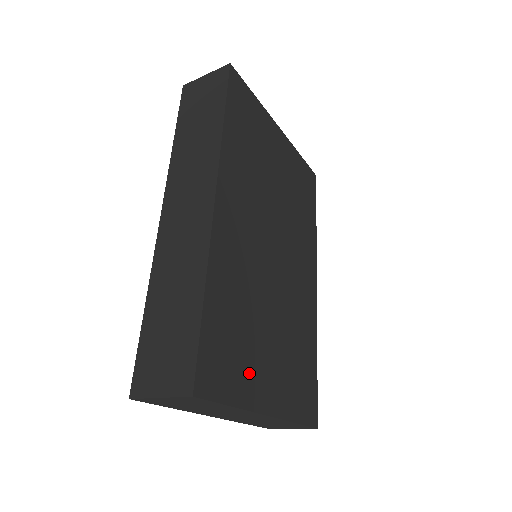
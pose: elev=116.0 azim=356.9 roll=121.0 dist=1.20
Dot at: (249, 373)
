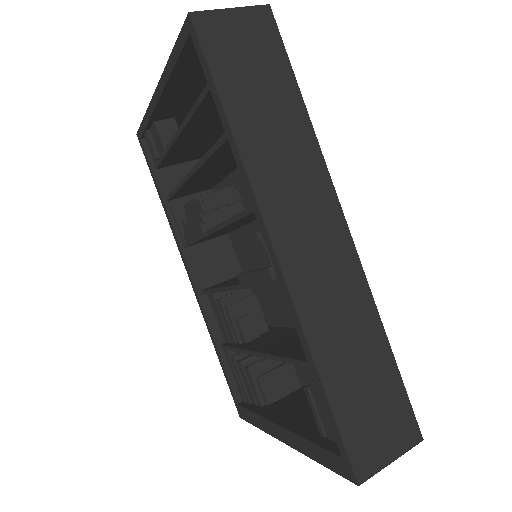
Dot at: occluded
